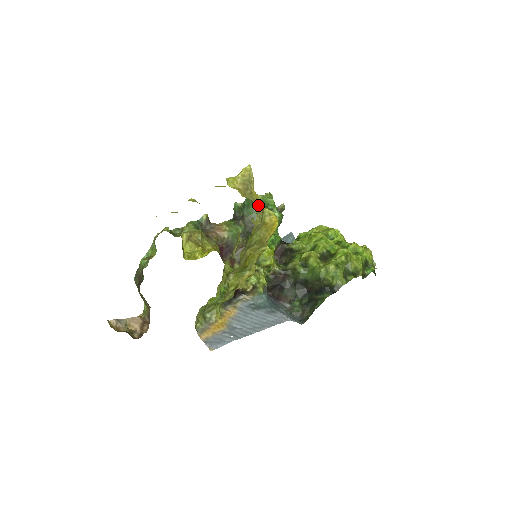
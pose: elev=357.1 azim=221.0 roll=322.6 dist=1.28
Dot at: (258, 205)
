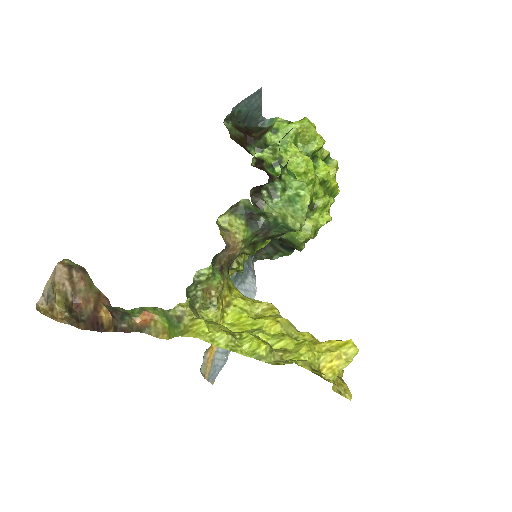
Dot at: occluded
